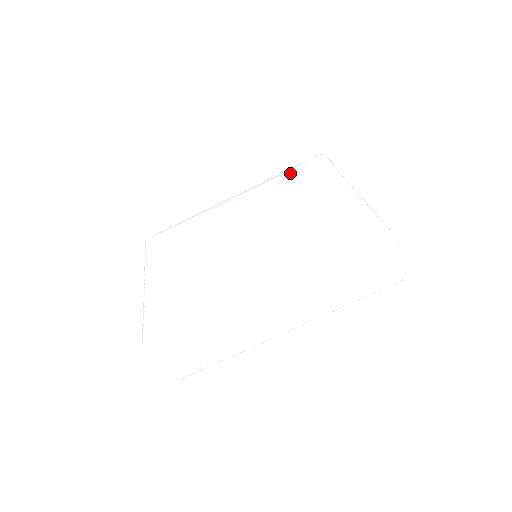
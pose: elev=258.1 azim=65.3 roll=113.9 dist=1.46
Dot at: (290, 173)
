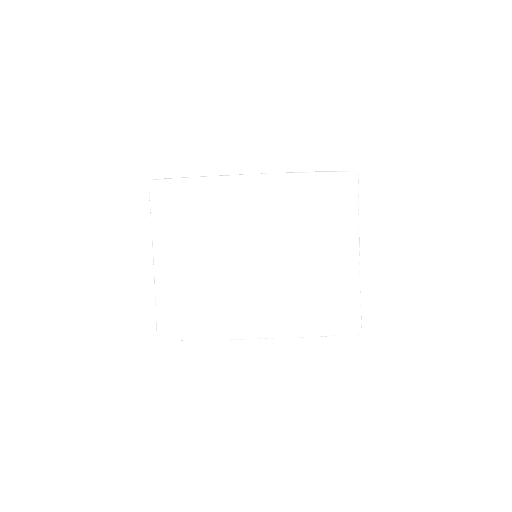
Dot at: (317, 187)
